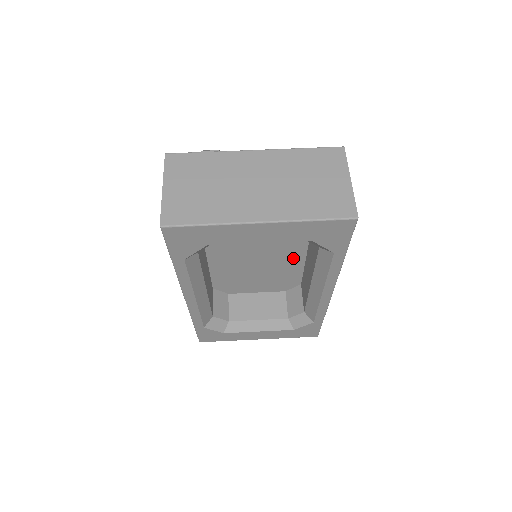
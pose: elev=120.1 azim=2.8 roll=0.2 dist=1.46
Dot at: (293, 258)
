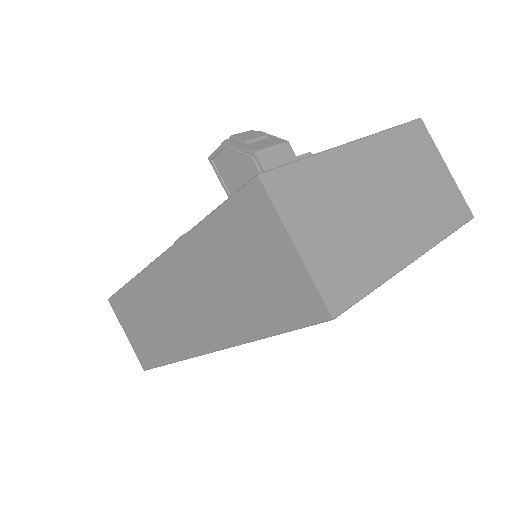
Dot at: occluded
